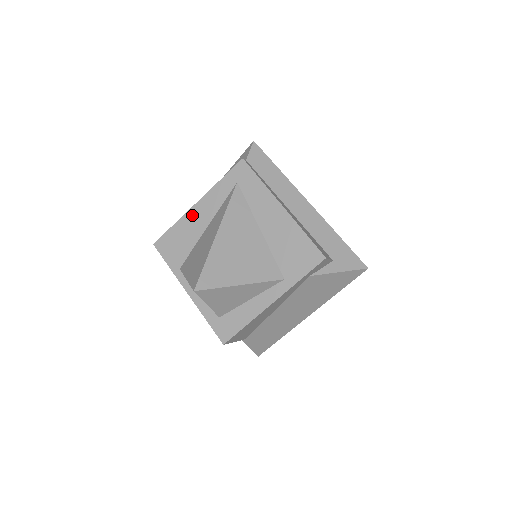
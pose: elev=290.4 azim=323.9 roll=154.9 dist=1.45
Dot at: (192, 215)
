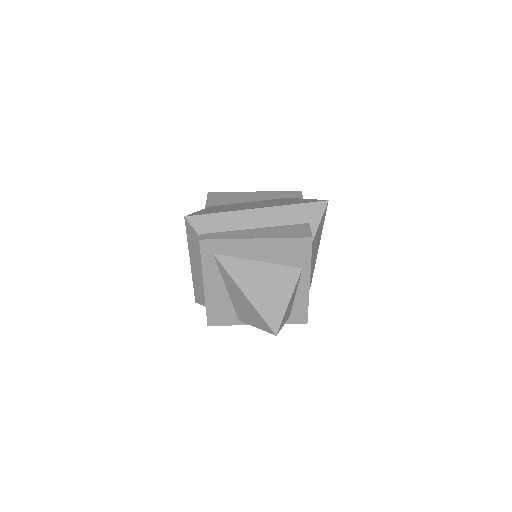
Dot at: (210, 293)
